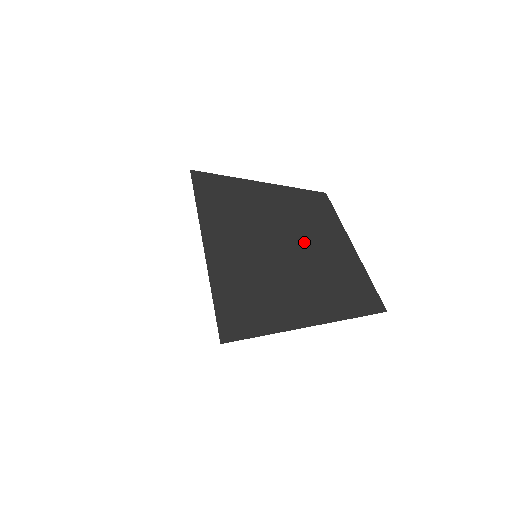
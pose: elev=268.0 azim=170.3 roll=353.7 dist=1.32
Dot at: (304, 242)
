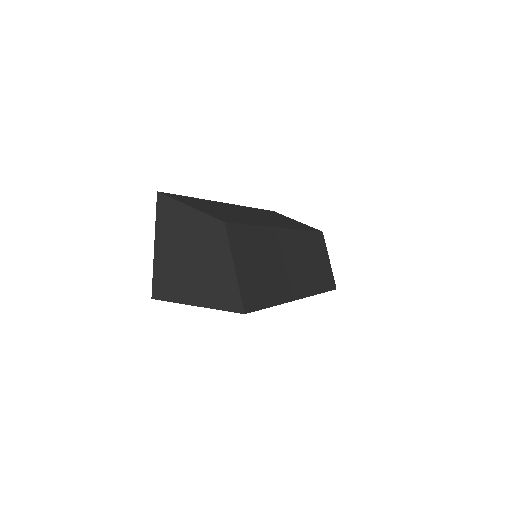
Dot at: (206, 251)
